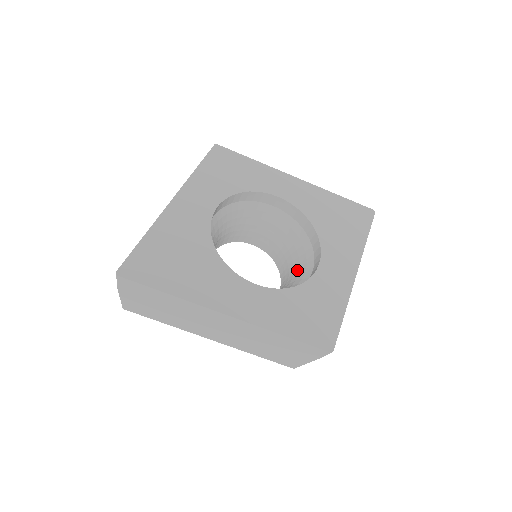
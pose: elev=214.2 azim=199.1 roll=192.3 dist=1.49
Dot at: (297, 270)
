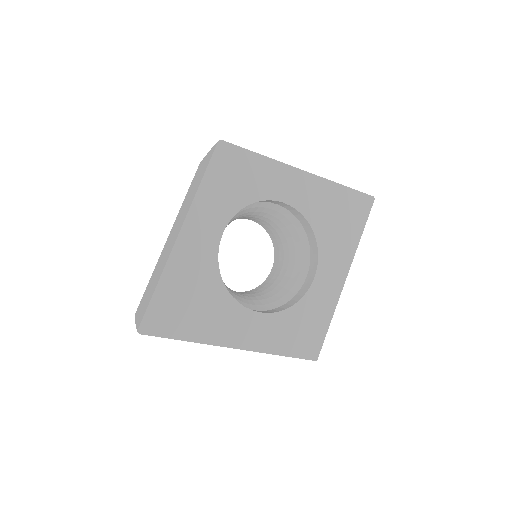
Dot at: (292, 263)
